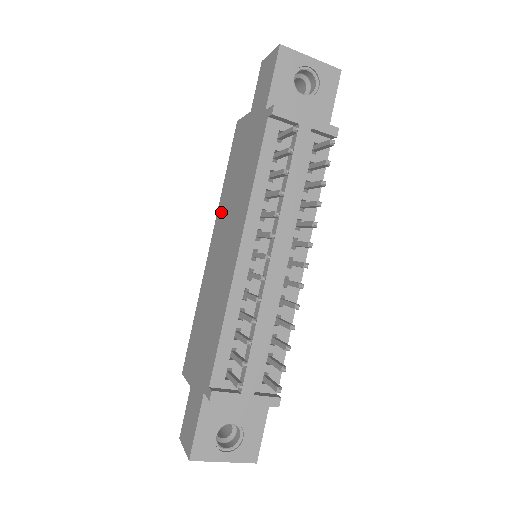
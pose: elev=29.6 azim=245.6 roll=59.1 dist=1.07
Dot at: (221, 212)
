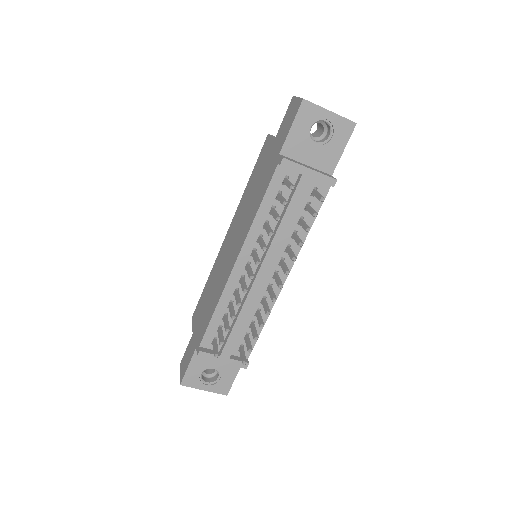
Dot at: (239, 211)
